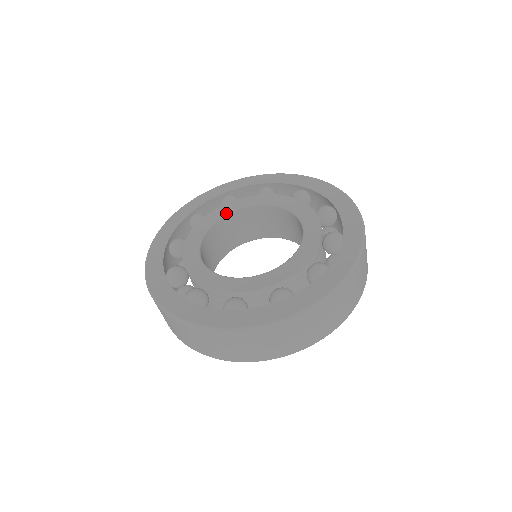
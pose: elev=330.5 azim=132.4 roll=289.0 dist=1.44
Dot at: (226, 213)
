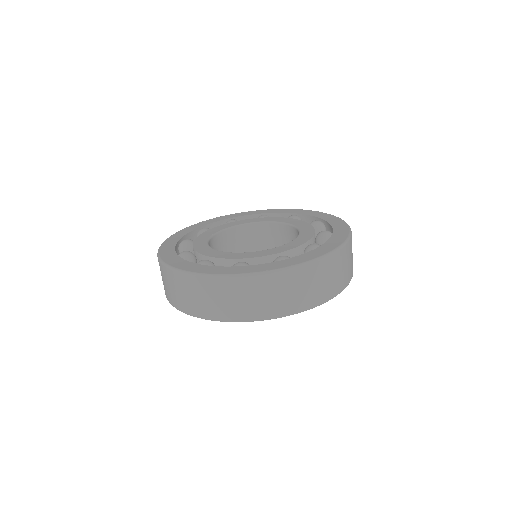
Dot at: (274, 221)
